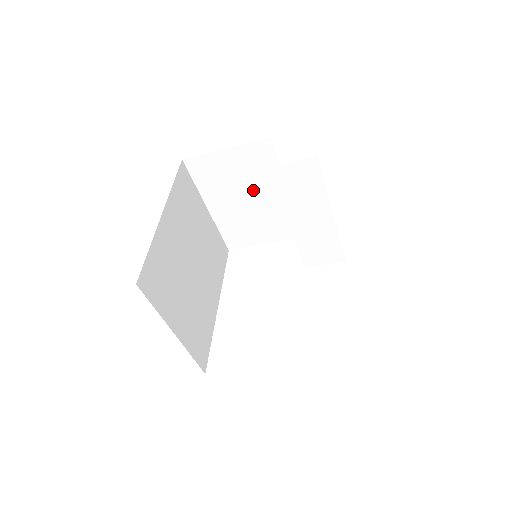
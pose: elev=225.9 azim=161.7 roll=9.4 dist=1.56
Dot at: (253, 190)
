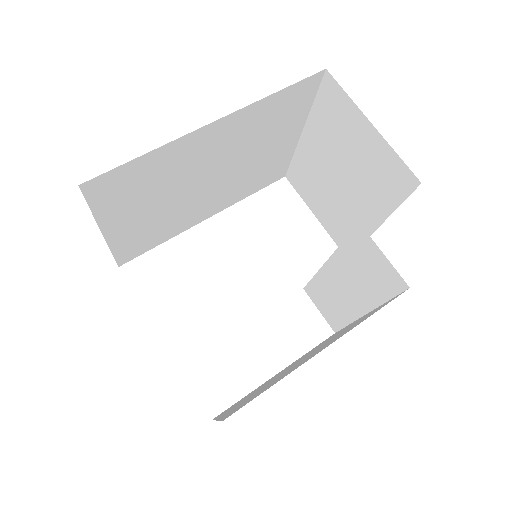
Dot at: (353, 182)
